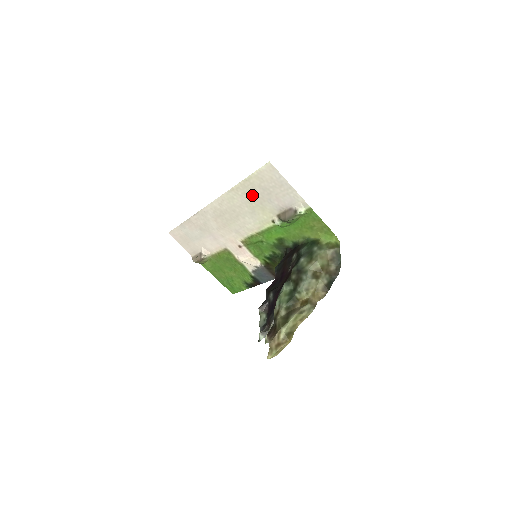
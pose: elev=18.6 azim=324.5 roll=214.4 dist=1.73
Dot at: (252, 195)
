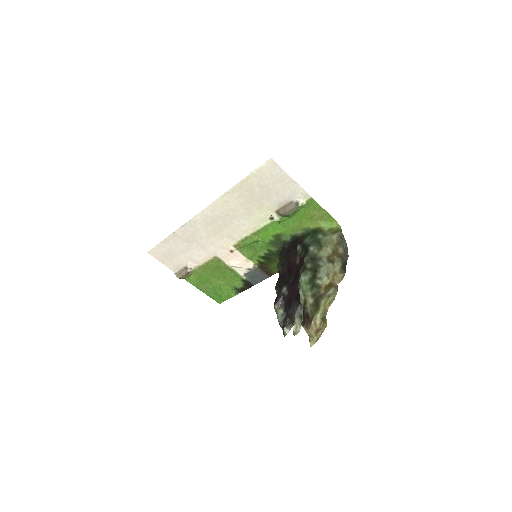
Dot at: (249, 195)
